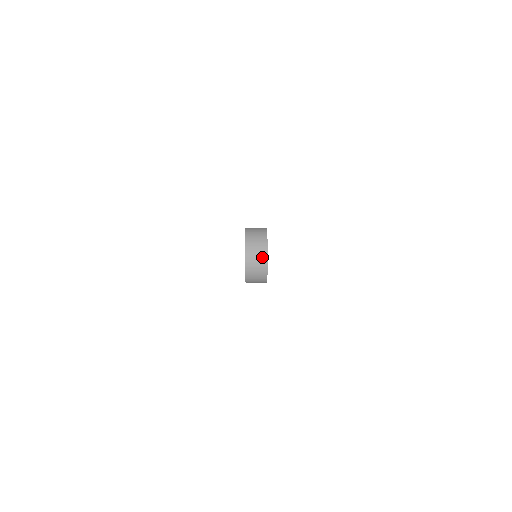
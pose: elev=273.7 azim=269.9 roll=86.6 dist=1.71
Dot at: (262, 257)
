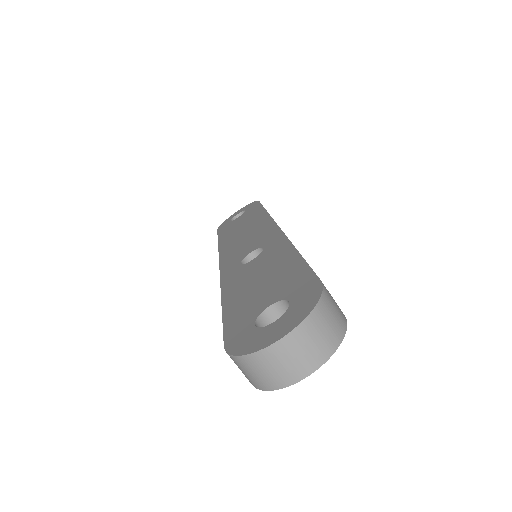
Dot at: (298, 369)
